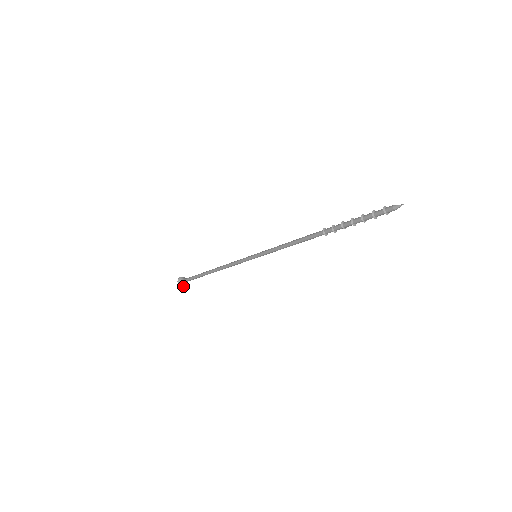
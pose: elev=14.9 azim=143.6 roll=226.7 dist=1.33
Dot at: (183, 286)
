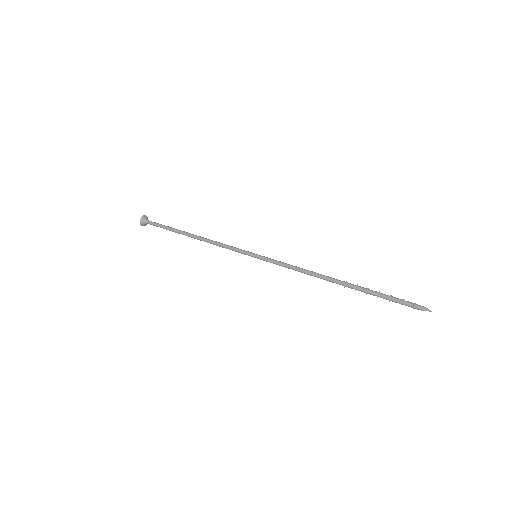
Dot at: occluded
